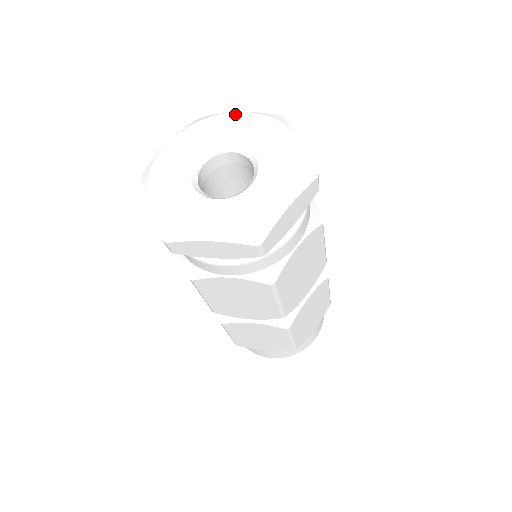
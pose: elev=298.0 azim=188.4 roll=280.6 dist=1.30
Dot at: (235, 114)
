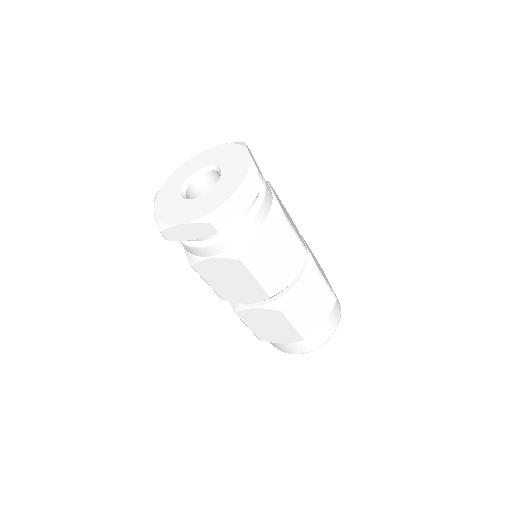
Dot at: (173, 174)
